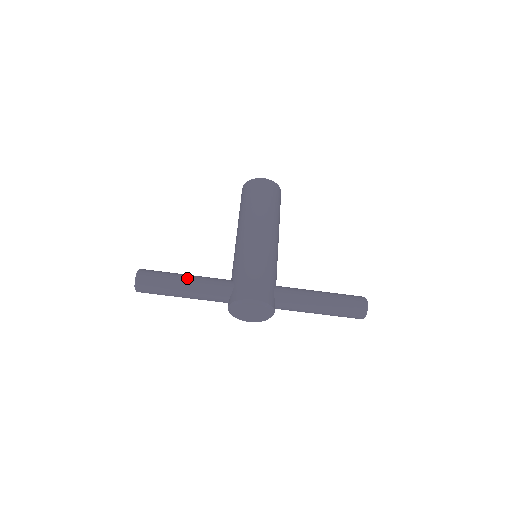
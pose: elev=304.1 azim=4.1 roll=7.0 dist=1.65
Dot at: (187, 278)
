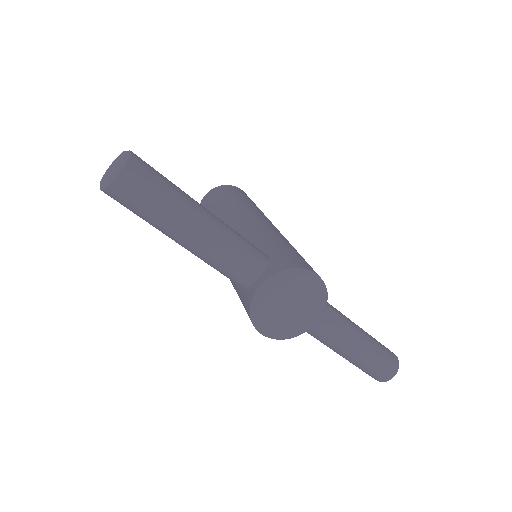
Dot at: occluded
